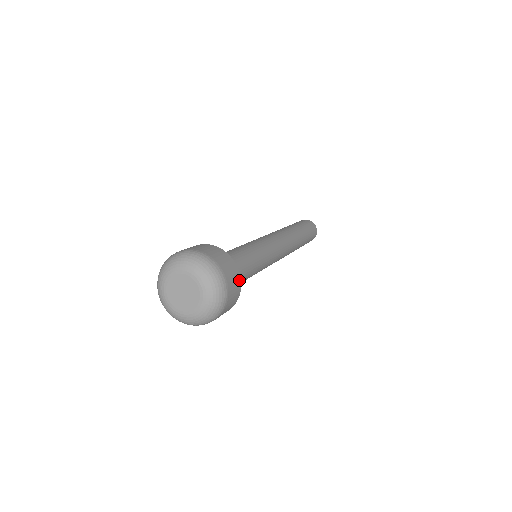
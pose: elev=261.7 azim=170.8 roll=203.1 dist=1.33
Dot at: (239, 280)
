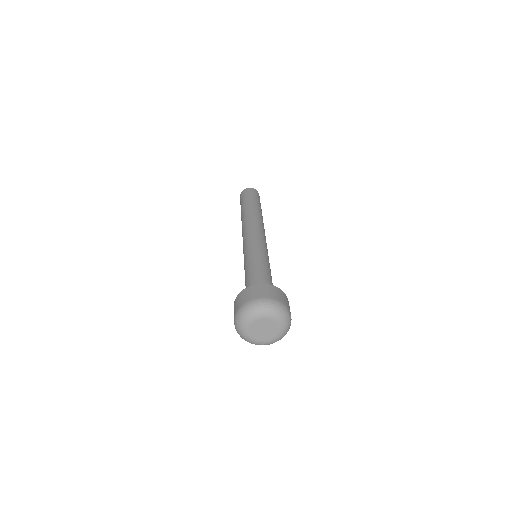
Dot at: occluded
